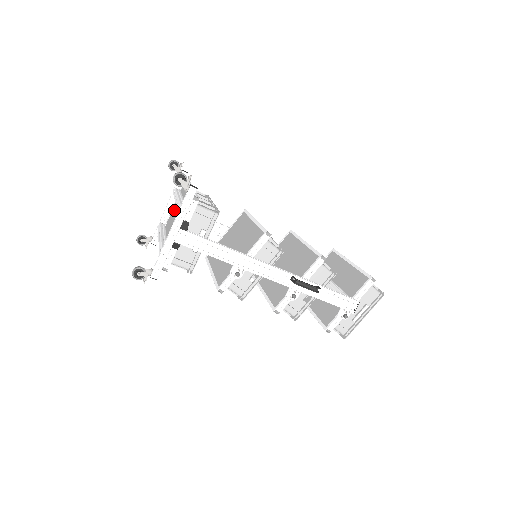
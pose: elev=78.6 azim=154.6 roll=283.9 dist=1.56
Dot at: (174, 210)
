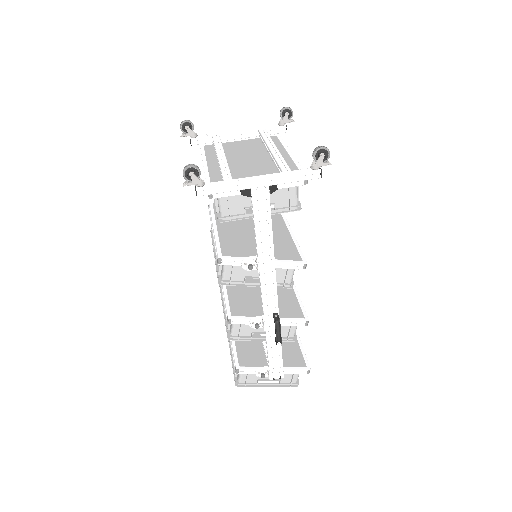
Dot at: (248, 146)
